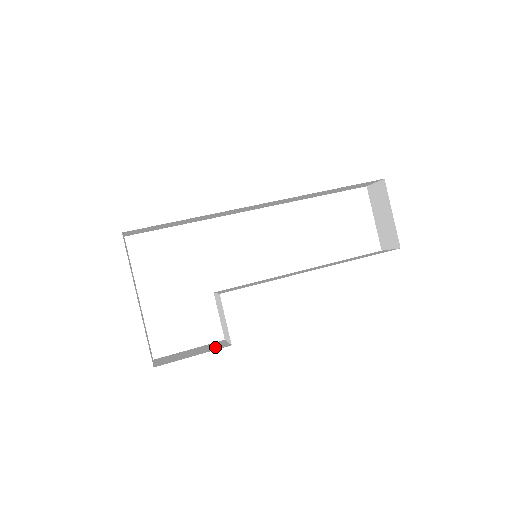
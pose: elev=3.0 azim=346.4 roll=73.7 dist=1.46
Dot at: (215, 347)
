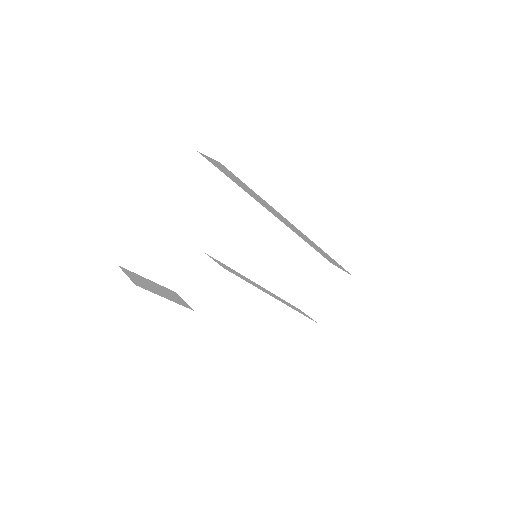
Dot at: (178, 300)
